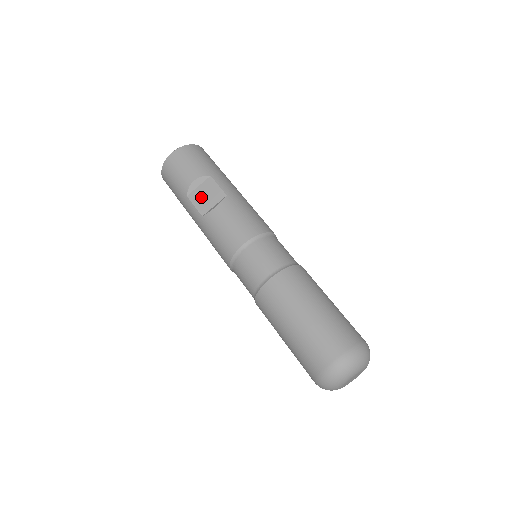
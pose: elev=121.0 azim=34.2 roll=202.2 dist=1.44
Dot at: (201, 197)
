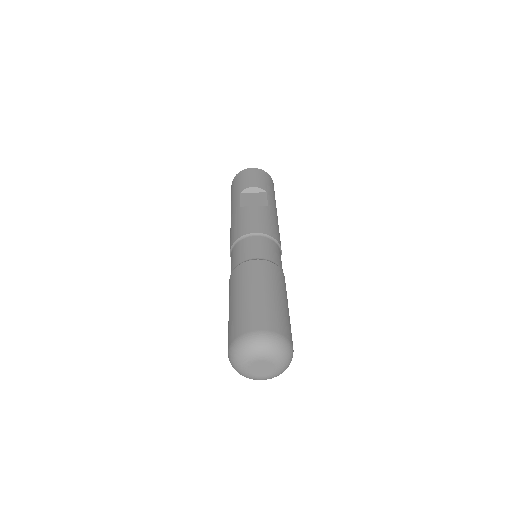
Dot at: (249, 198)
